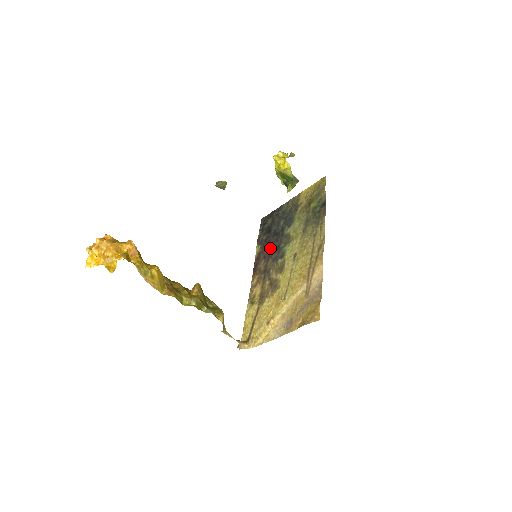
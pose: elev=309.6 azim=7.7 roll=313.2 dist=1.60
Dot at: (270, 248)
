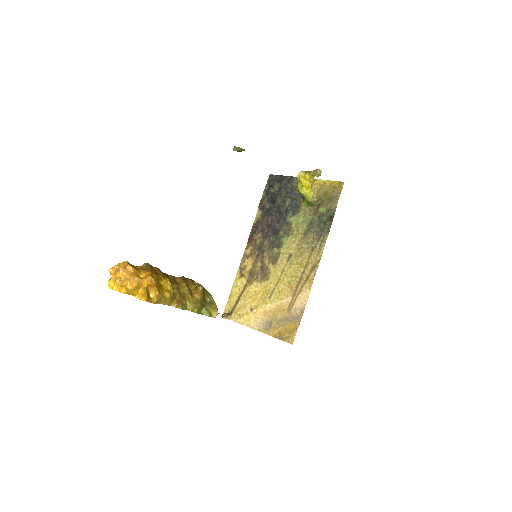
Dot at: (270, 225)
